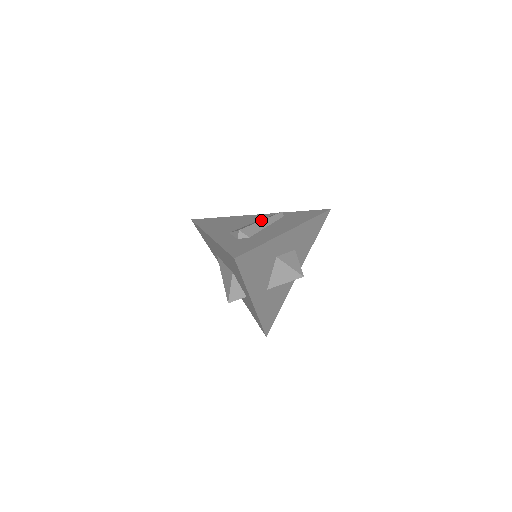
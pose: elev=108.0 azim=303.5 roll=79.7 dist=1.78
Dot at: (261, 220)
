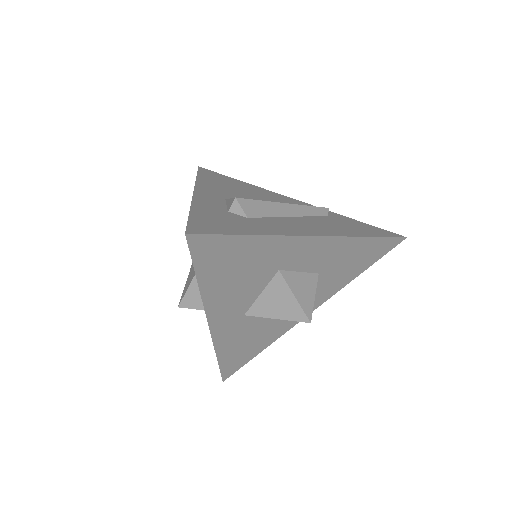
Dot at: occluded
